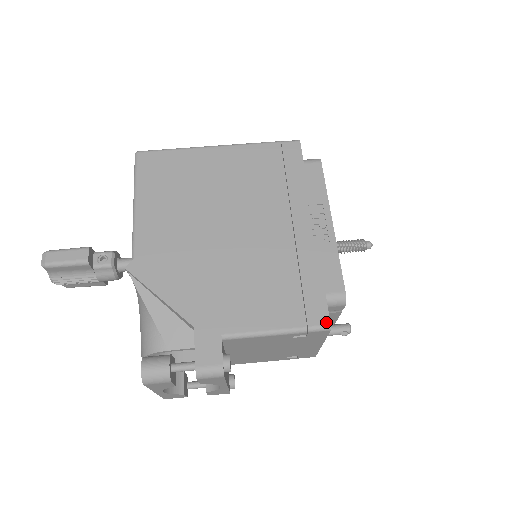
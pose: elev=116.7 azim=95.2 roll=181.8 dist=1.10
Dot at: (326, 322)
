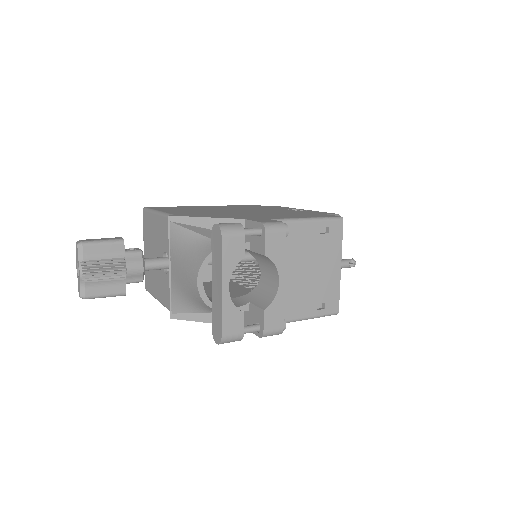
Dot at: (337, 216)
